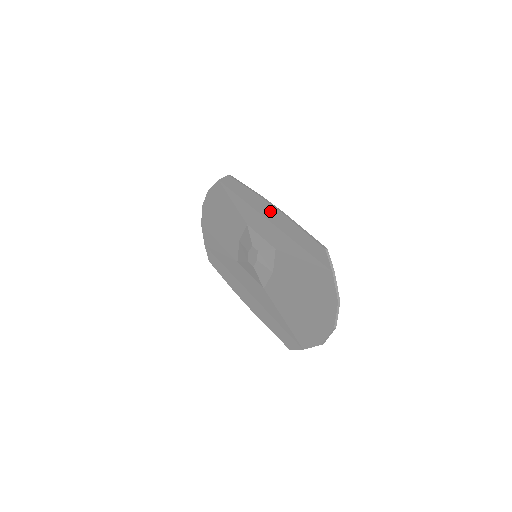
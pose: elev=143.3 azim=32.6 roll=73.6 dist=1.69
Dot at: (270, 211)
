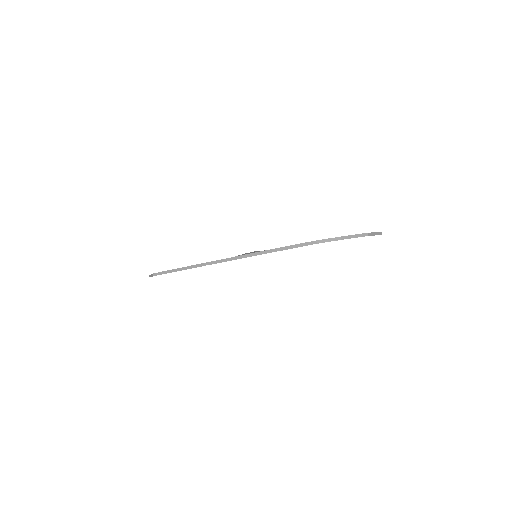
Dot at: occluded
